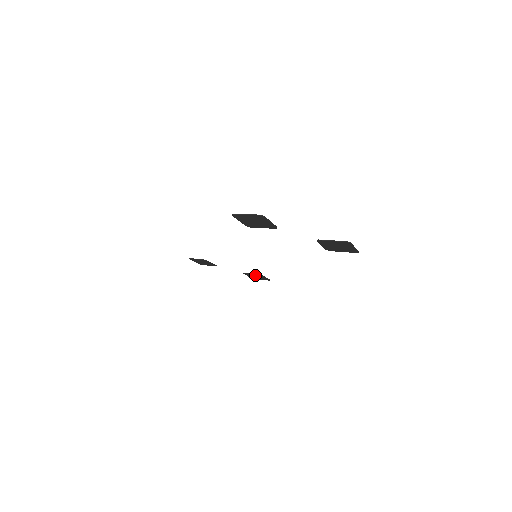
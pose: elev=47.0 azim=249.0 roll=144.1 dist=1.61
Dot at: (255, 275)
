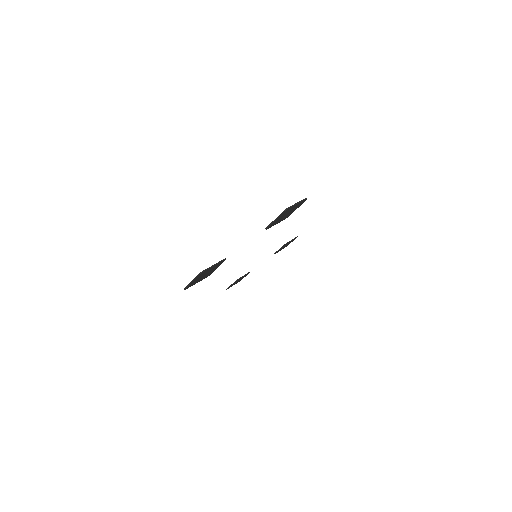
Dot at: occluded
